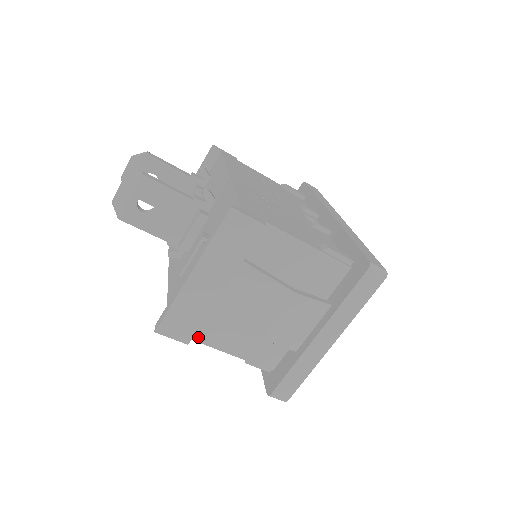
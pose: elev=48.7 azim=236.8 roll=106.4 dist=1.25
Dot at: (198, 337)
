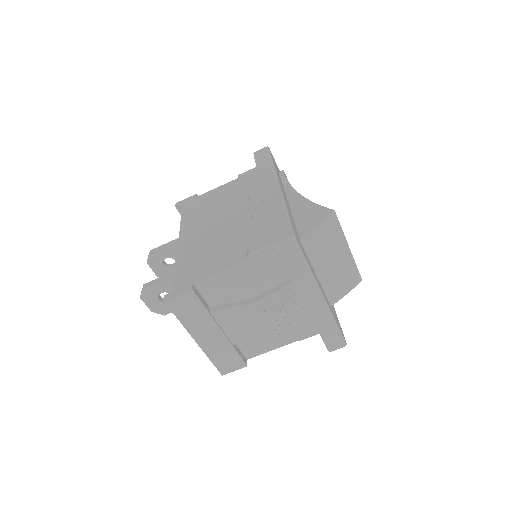
Dot at: (251, 355)
